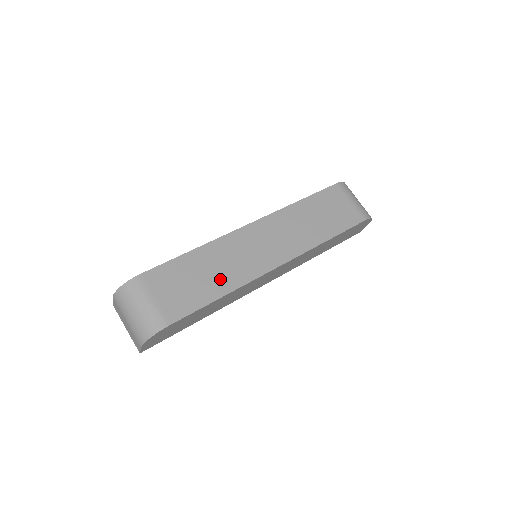
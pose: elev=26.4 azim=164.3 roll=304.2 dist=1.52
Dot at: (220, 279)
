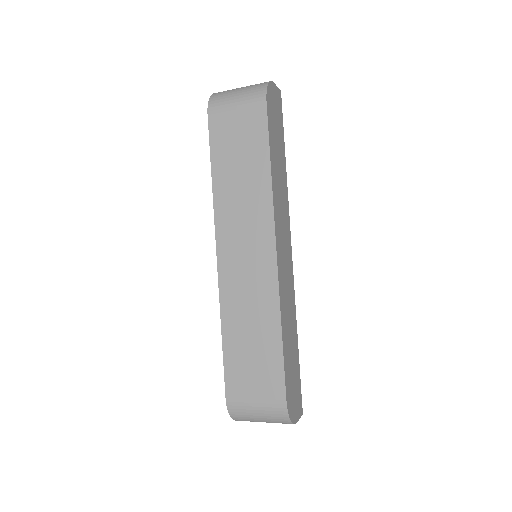
Dot at: (263, 325)
